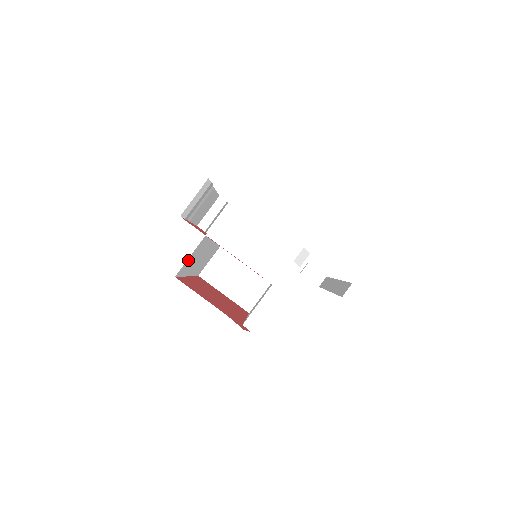
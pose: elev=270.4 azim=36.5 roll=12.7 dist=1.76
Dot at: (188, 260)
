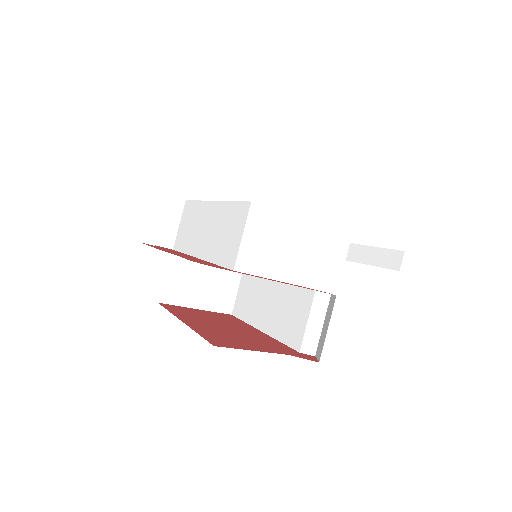
Dot at: occluded
